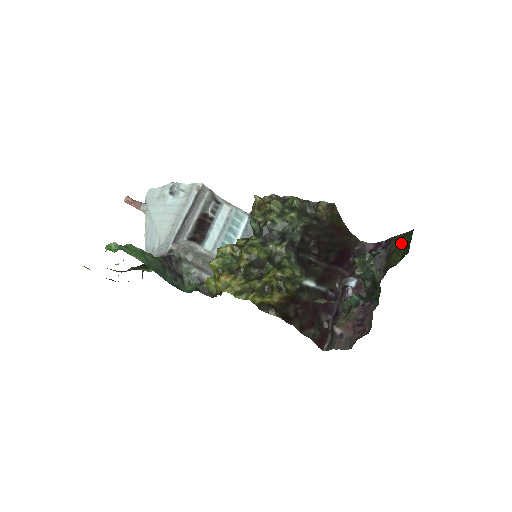
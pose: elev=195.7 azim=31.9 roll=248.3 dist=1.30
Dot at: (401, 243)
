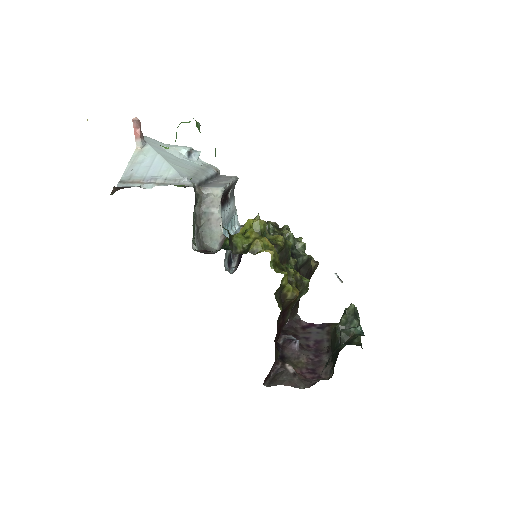
Dot at: occluded
